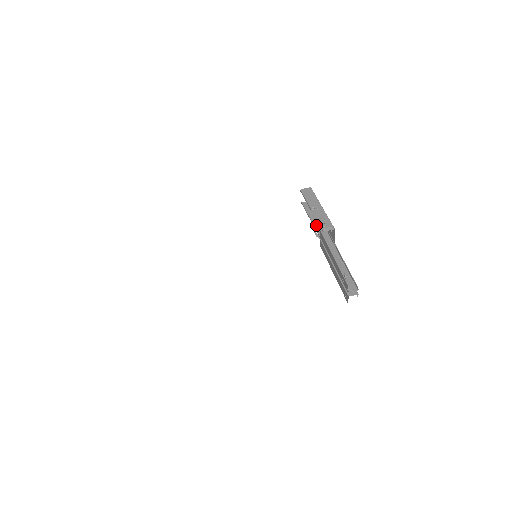
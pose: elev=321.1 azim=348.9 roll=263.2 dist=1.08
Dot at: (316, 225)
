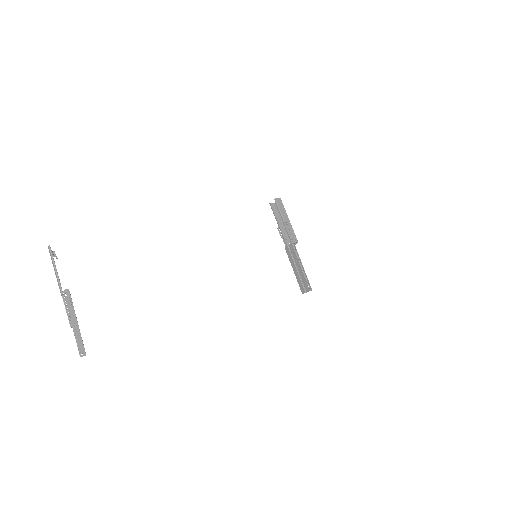
Dot at: (281, 228)
